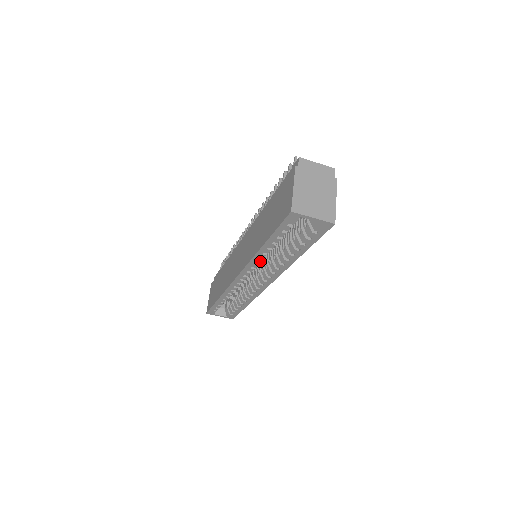
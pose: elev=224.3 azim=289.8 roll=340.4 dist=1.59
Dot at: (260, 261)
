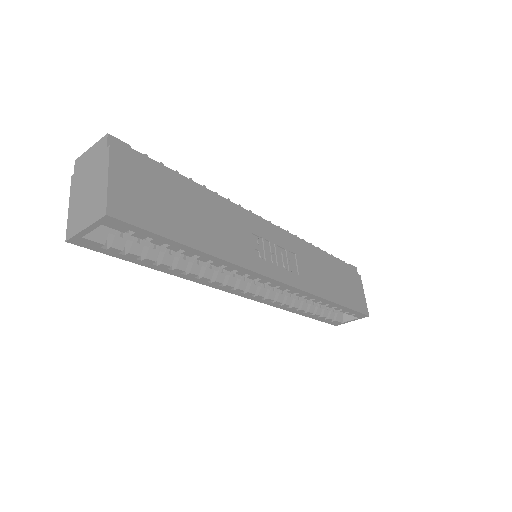
Dot at: (205, 278)
